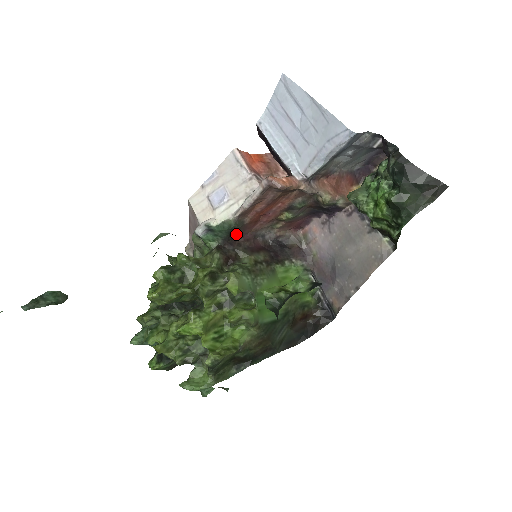
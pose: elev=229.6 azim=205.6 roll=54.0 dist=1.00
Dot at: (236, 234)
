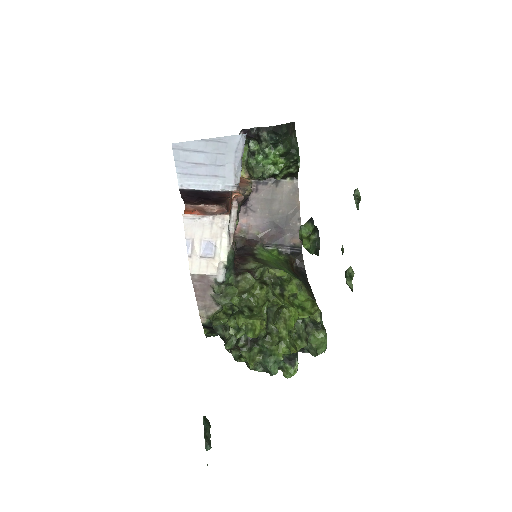
Dot at: occluded
